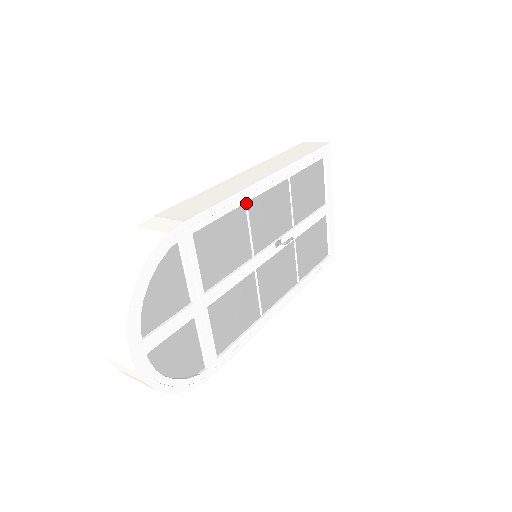
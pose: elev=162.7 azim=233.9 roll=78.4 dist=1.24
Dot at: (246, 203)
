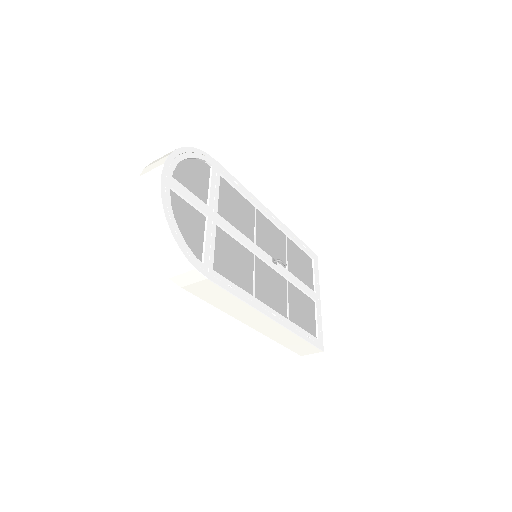
Dot at: (256, 209)
